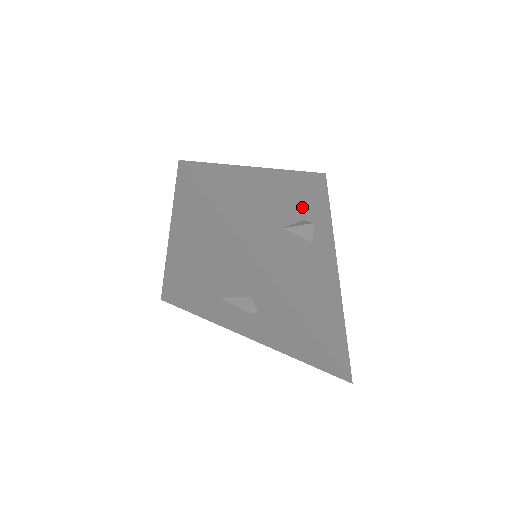
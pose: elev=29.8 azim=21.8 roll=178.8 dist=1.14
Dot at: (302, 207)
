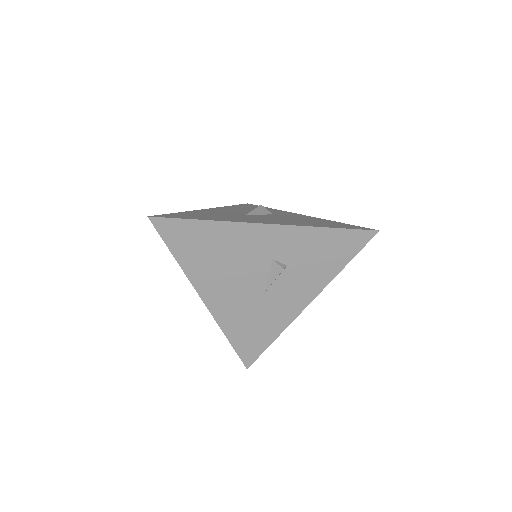
Dot at: occluded
